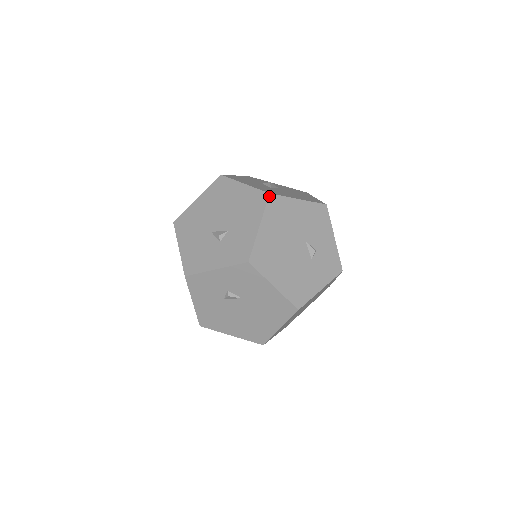
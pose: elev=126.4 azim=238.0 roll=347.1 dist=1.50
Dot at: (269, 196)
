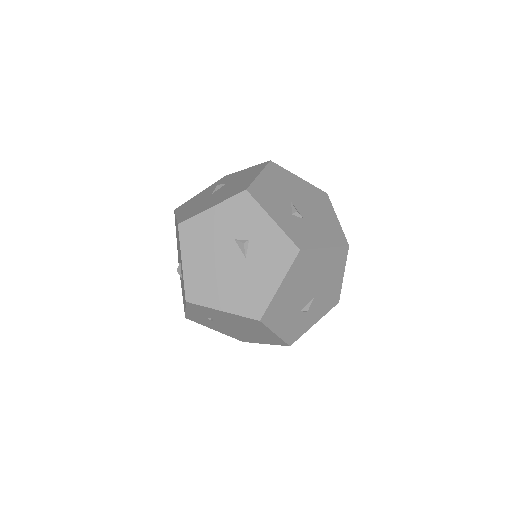
Dot at: (347, 246)
